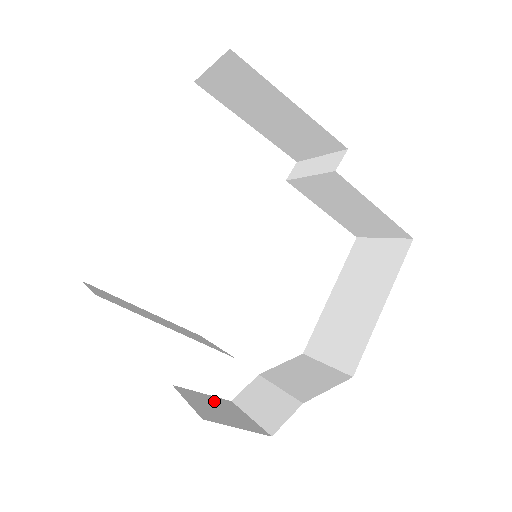
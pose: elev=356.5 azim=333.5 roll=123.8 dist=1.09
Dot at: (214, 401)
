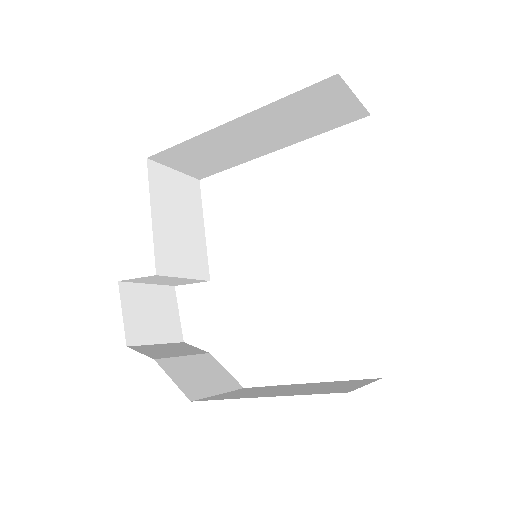
Dot at: (168, 317)
